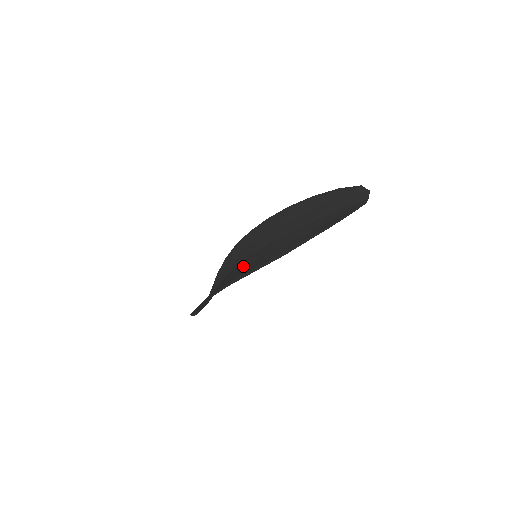
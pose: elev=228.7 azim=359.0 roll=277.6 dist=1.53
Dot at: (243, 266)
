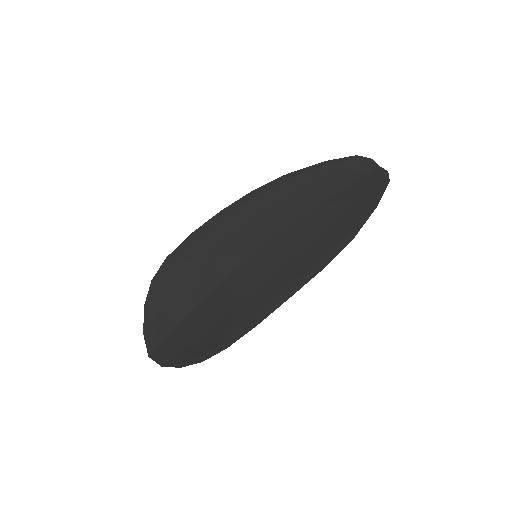
Dot at: (268, 271)
